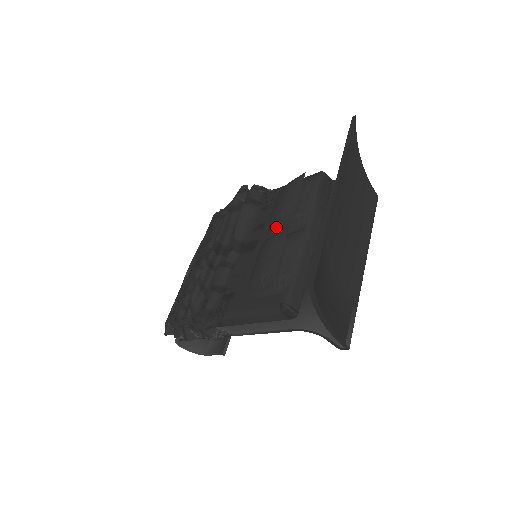
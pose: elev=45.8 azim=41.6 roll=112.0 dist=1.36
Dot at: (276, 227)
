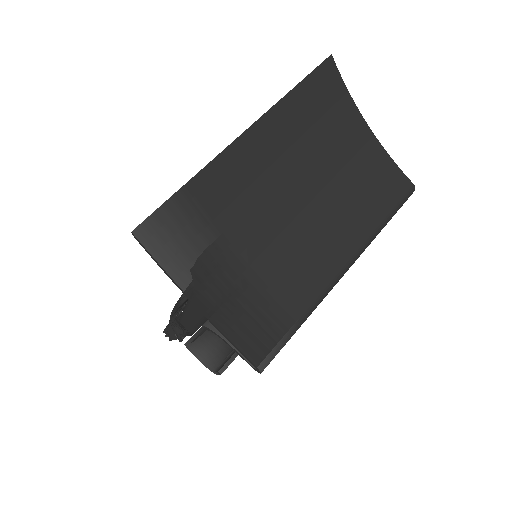
Dot at: occluded
